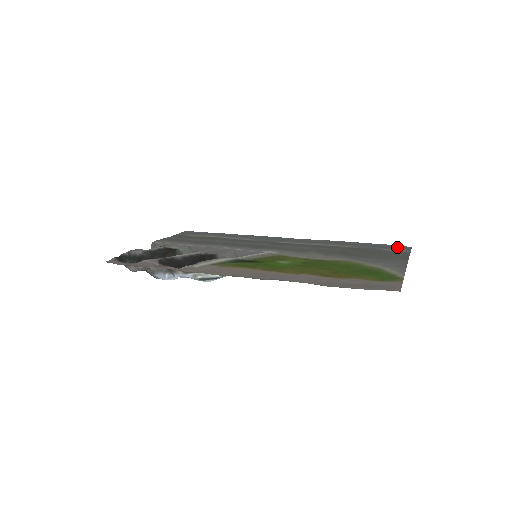
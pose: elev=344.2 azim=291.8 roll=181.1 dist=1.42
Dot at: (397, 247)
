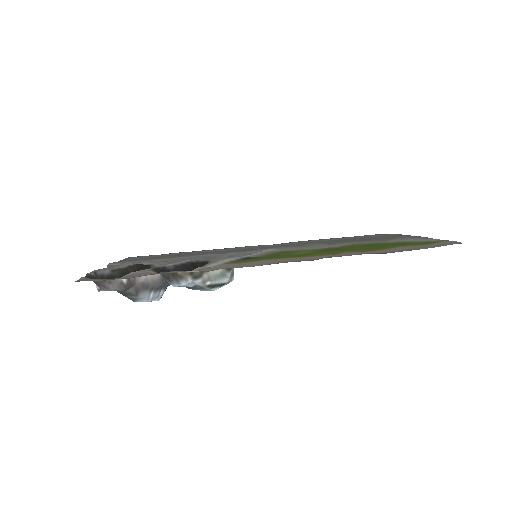
Dot at: (378, 235)
